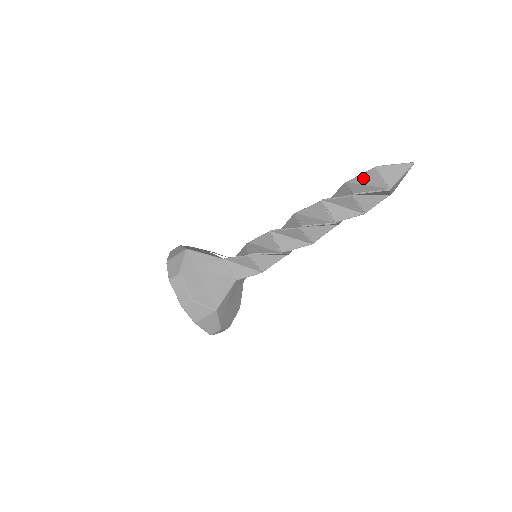
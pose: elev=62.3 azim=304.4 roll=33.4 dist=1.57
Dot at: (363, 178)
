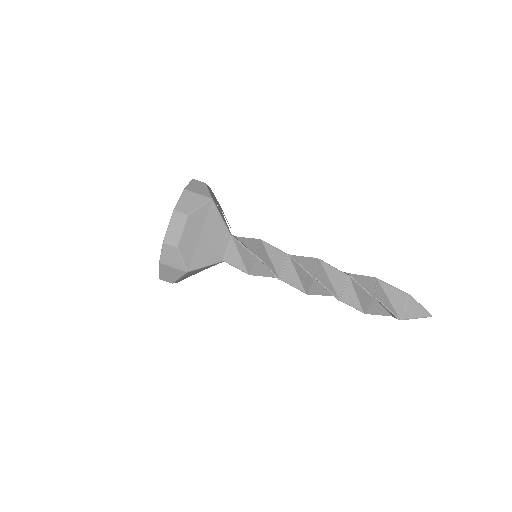
Dot at: (391, 290)
